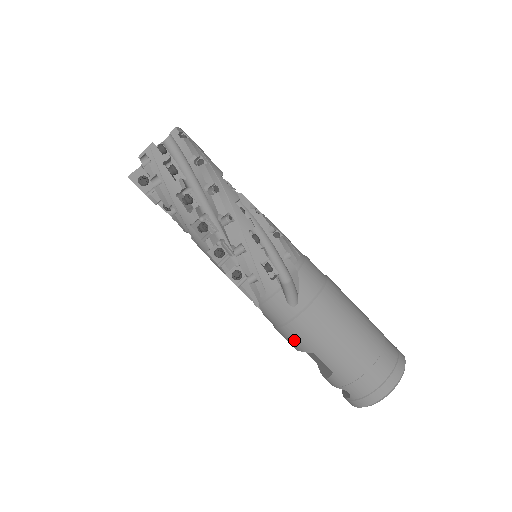
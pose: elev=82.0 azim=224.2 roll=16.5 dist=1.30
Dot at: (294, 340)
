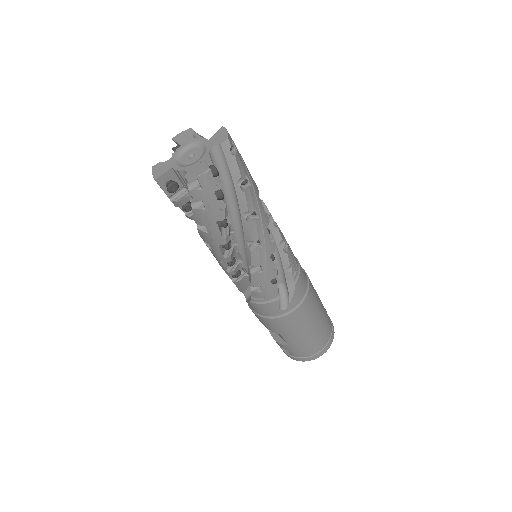
Dot at: (268, 325)
